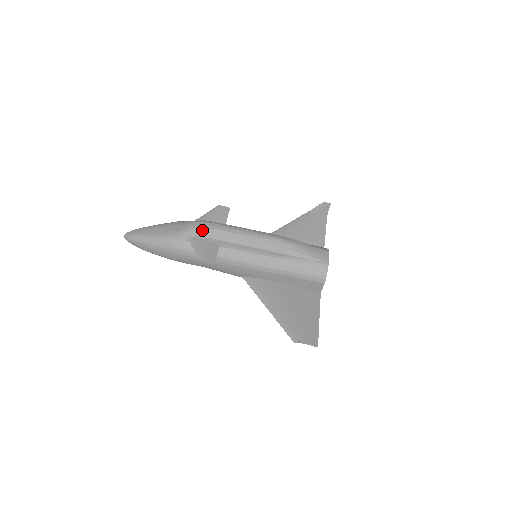
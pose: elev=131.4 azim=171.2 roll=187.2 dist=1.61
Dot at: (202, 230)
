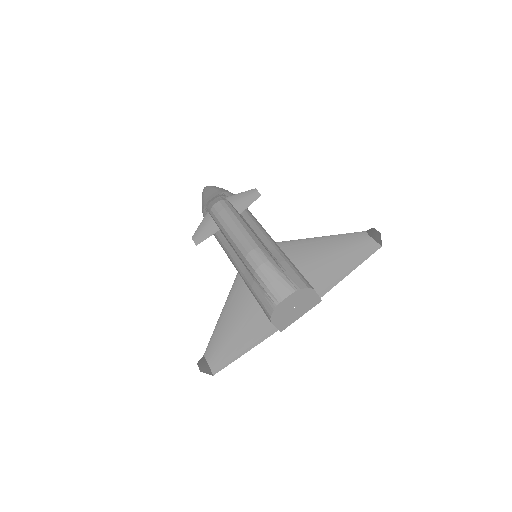
Dot at: (212, 209)
